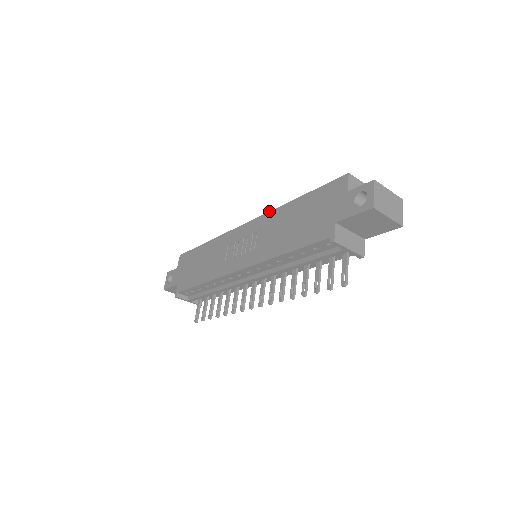
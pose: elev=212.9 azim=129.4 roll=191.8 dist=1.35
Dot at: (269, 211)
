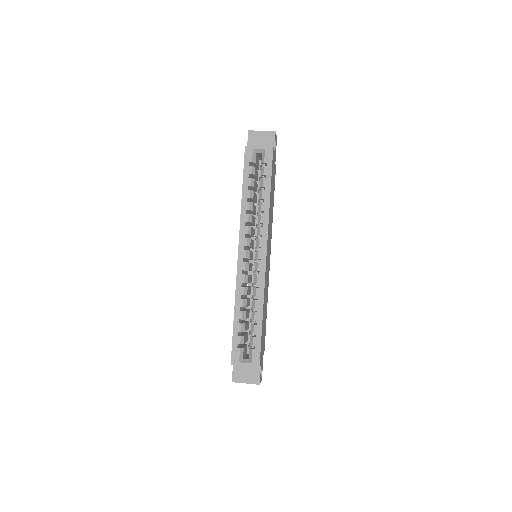
Dot at: occluded
